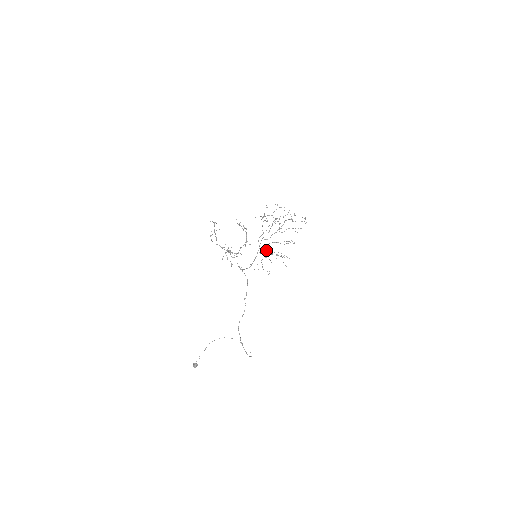
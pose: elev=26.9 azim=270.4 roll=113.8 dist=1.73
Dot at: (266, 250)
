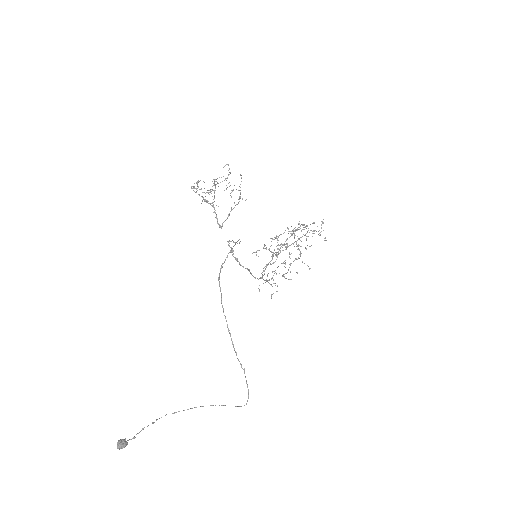
Dot at: (271, 256)
